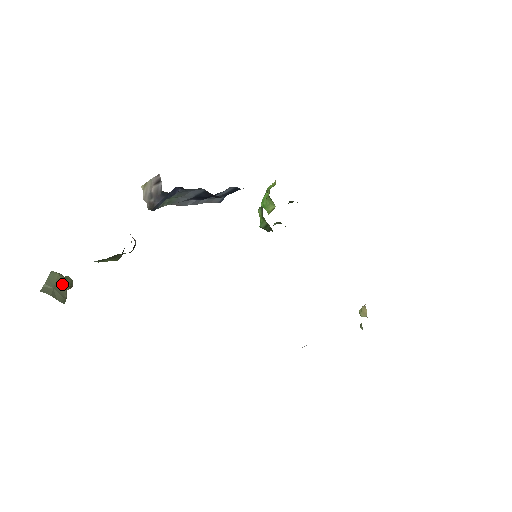
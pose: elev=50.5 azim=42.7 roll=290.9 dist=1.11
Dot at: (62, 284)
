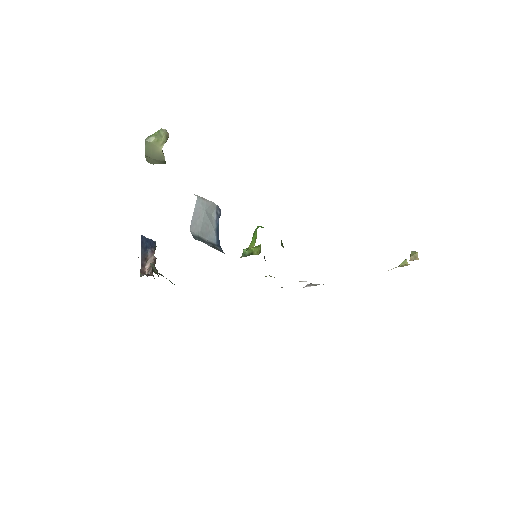
Dot at: (157, 150)
